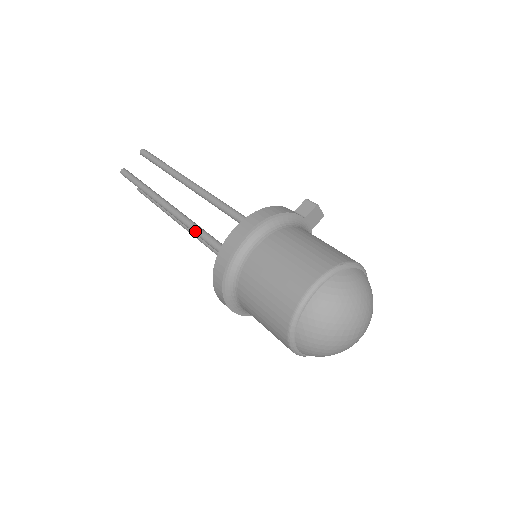
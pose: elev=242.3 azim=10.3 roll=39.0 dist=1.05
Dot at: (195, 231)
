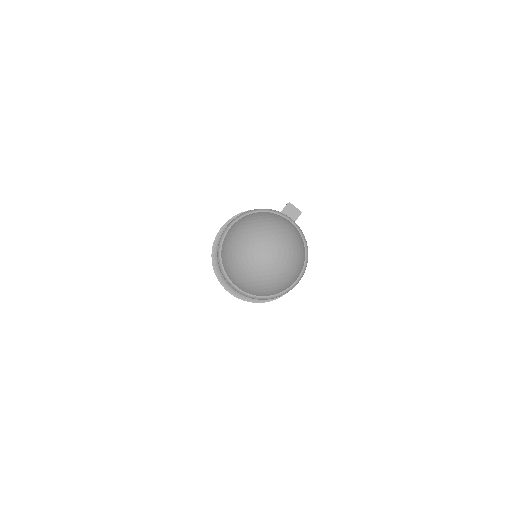
Dot at: occluded
